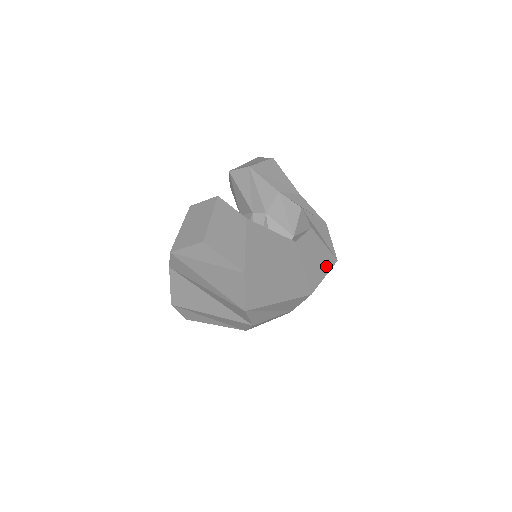
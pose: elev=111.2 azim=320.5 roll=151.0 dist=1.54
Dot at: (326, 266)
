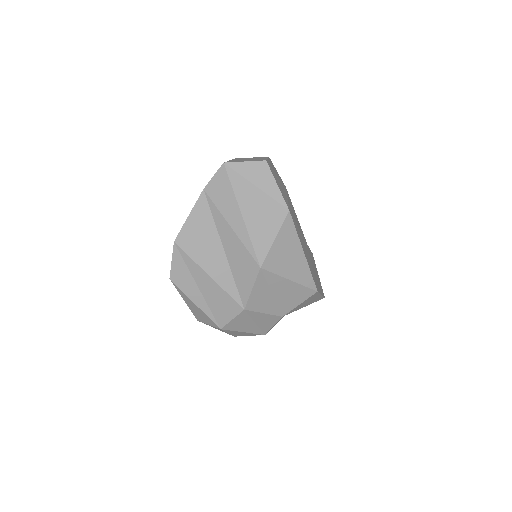
Dot at: occluded
